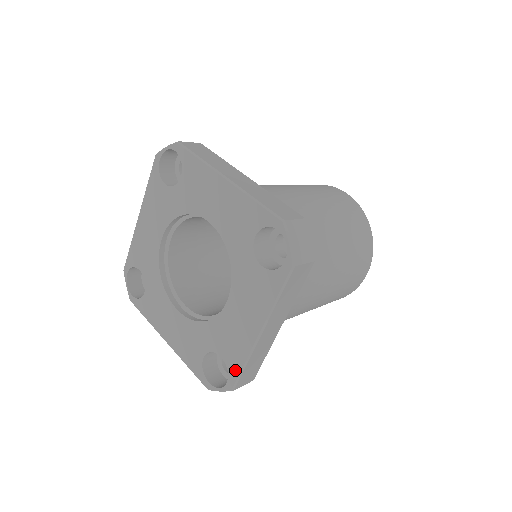
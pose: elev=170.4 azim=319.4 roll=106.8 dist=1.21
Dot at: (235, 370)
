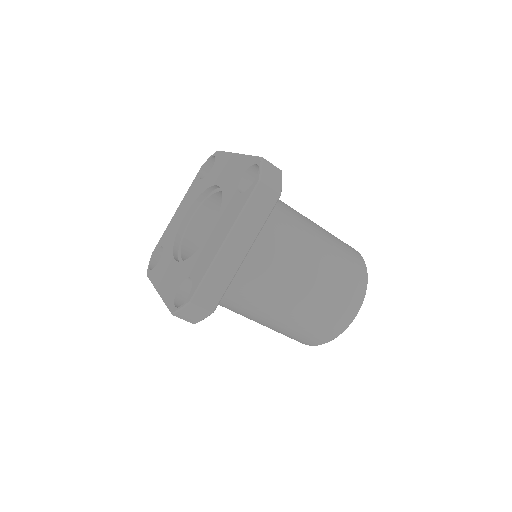
Dot at: (197, 282)
